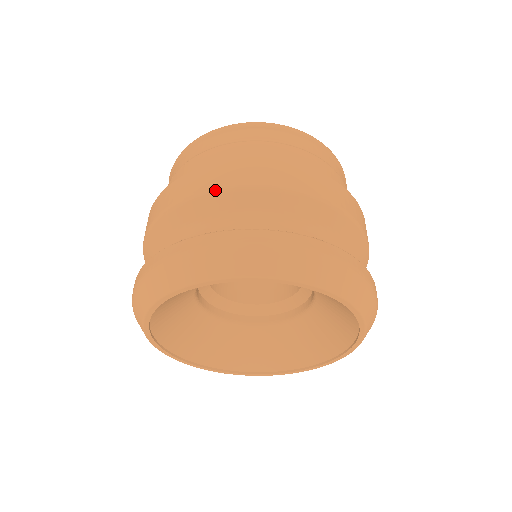
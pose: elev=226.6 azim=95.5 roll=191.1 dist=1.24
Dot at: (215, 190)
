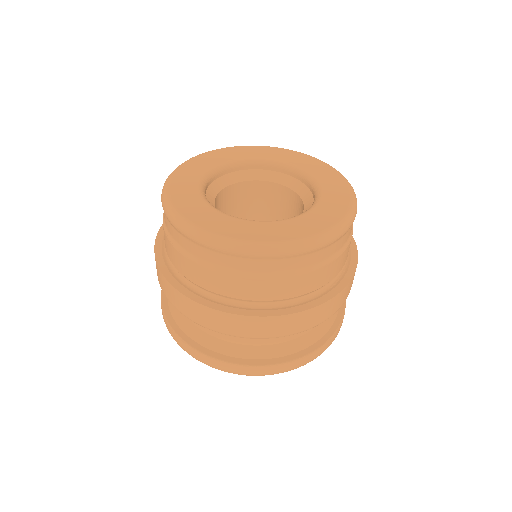
Dot at: (215, 331)
